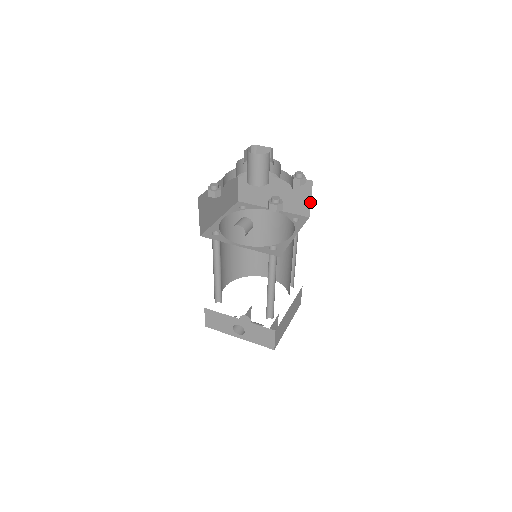
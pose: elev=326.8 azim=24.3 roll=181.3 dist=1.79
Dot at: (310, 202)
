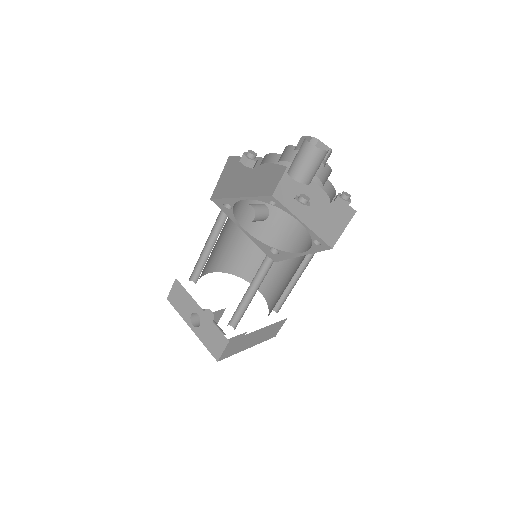
Dot at: occluded
